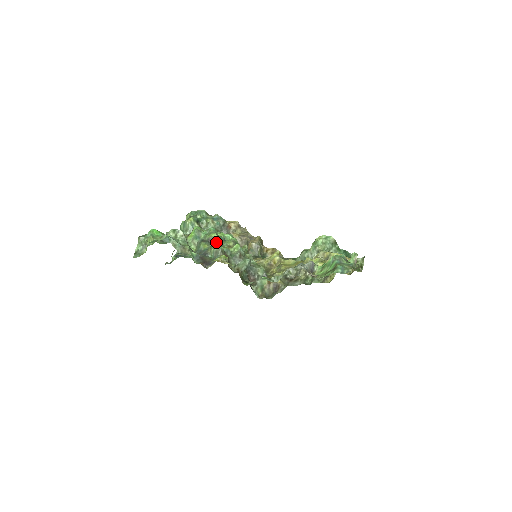
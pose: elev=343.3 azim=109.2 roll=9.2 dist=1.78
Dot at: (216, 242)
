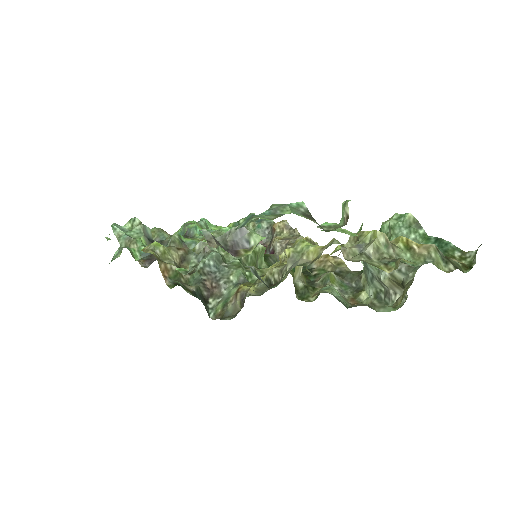
Dot at: (191, 234)
